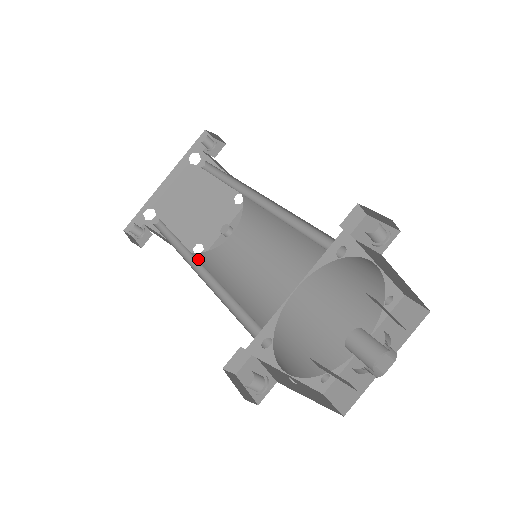
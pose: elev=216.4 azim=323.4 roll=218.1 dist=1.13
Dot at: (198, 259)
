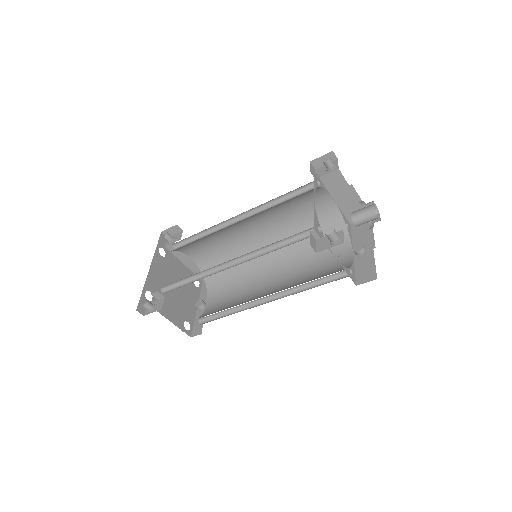
Dot at: occluded
